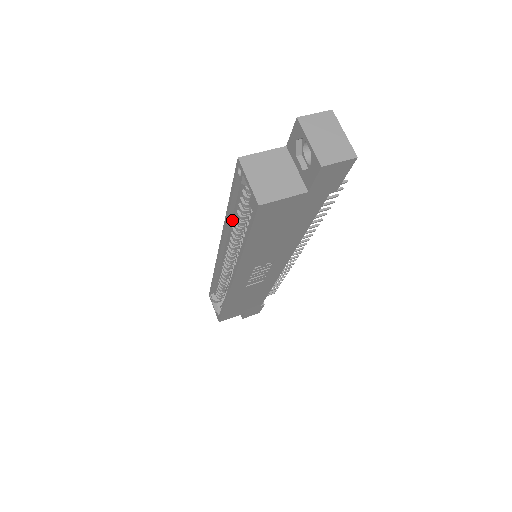
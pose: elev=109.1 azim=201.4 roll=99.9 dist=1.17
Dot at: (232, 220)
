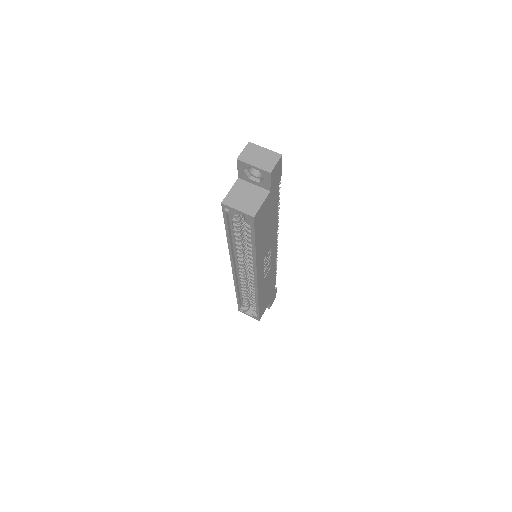
Dot at: (233, 243)
